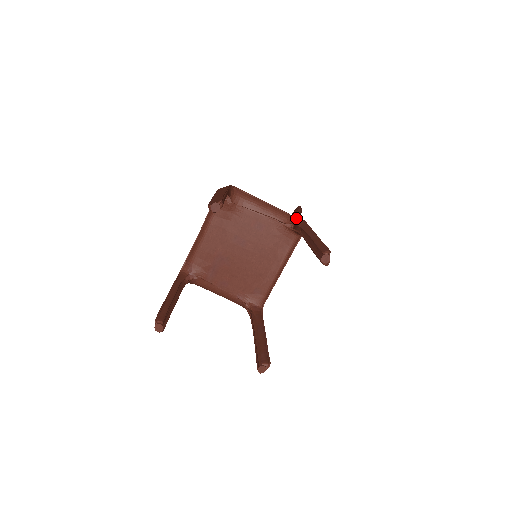
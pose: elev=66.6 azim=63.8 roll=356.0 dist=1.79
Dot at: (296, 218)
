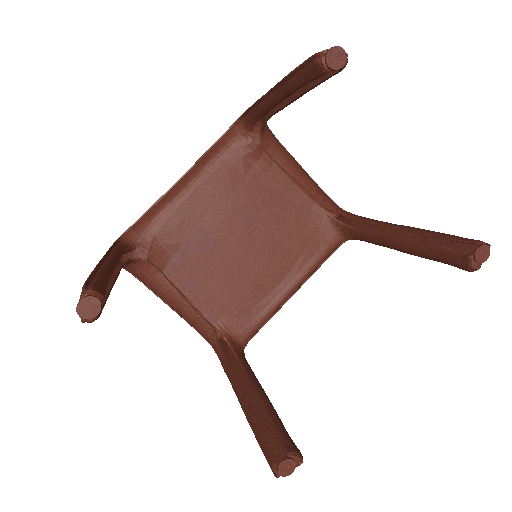
Dot at: (344, 210)
